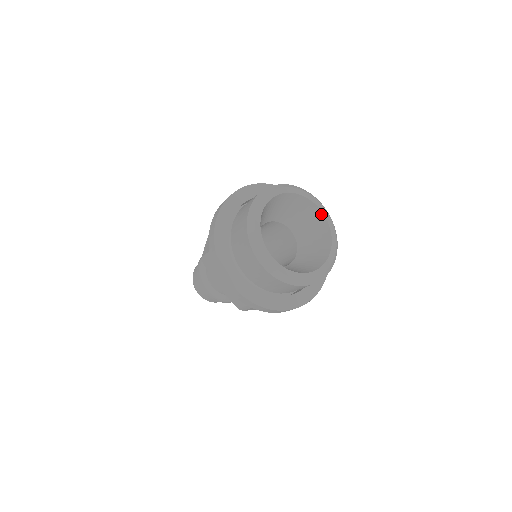
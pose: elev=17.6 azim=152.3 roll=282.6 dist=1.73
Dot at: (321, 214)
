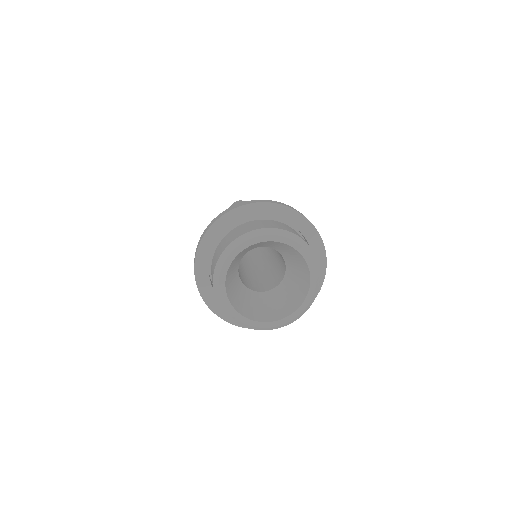
Dot at: (279, 243)
